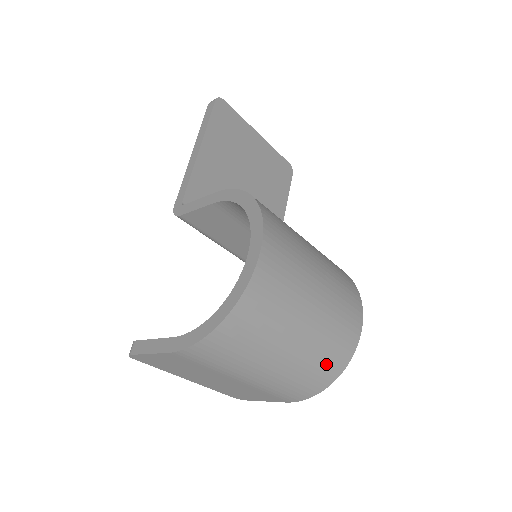
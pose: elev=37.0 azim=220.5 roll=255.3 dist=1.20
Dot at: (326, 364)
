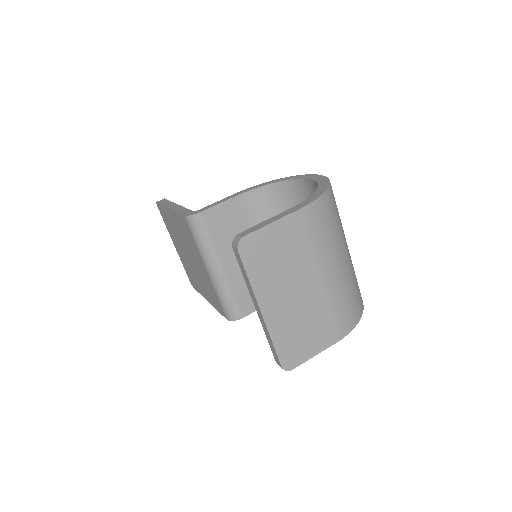
Dot at: (358, 287)
